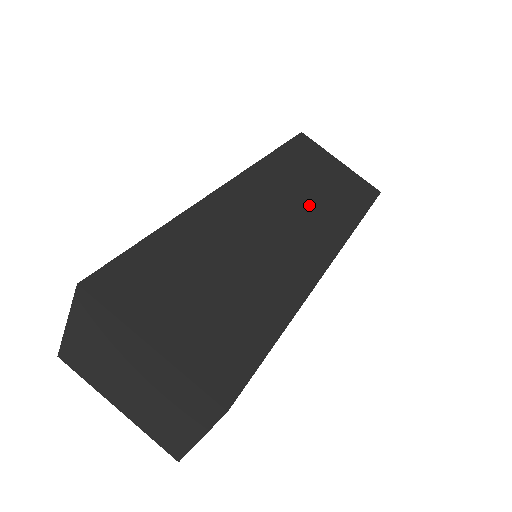
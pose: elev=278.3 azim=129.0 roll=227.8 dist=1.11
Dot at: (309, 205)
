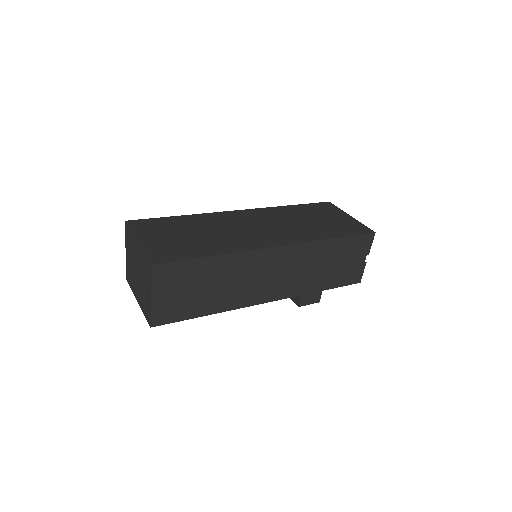
Dot at: (294, 226)
